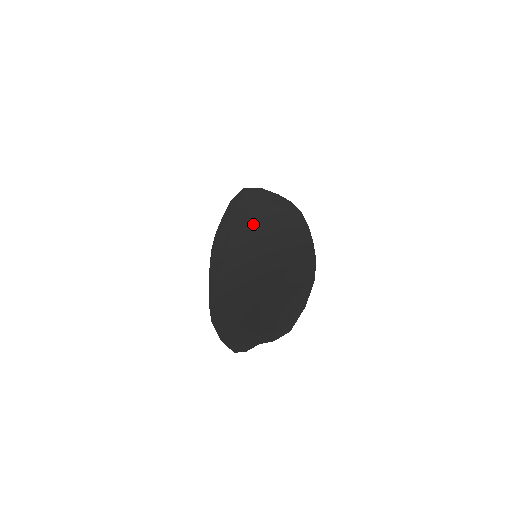
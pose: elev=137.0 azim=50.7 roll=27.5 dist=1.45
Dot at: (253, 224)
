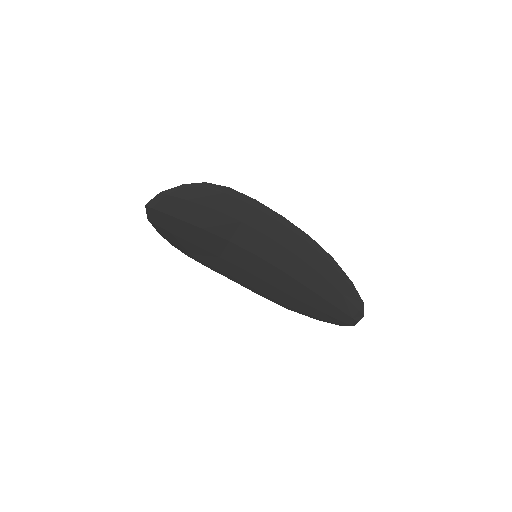
Dot at: (210, 231)
